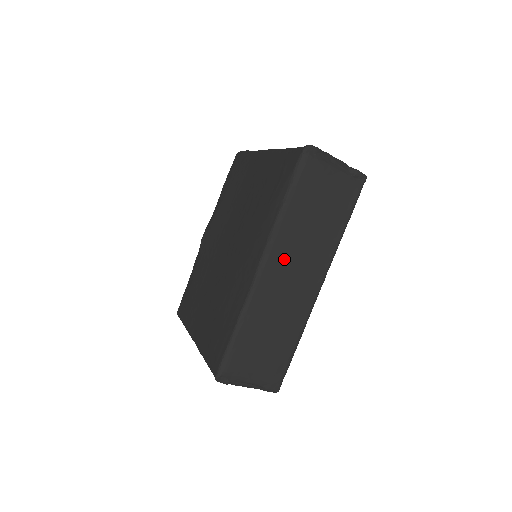
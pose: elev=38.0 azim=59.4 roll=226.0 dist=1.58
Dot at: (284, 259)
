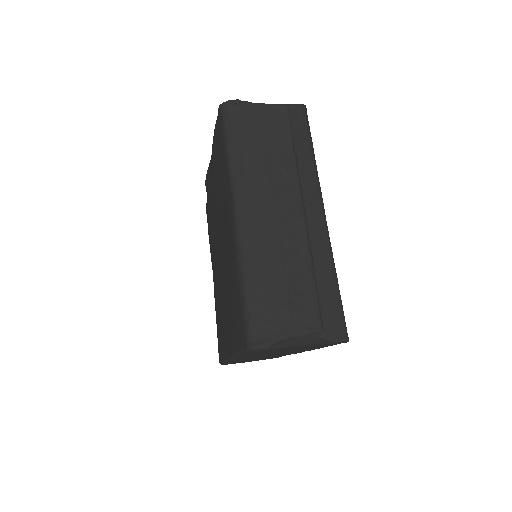
Dot at: occluded
